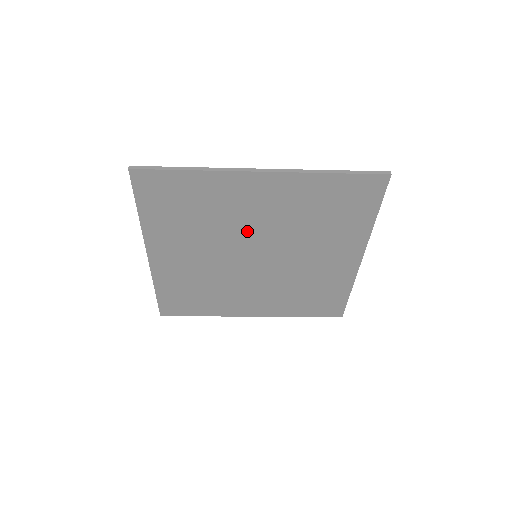
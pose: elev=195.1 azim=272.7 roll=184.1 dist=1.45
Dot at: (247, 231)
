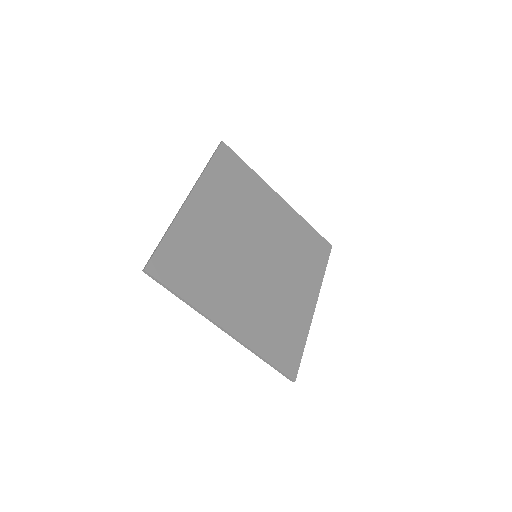
Dot at: (260, 229)
